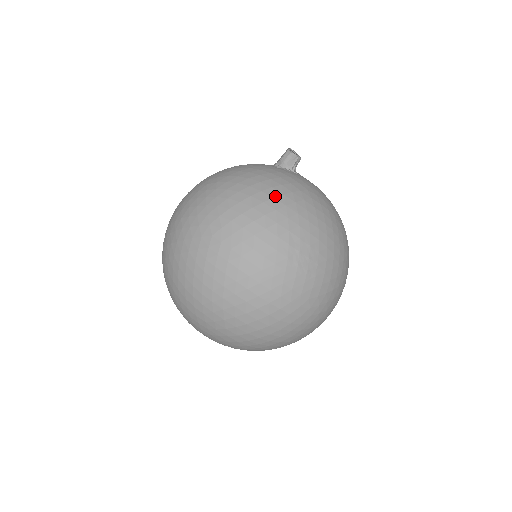
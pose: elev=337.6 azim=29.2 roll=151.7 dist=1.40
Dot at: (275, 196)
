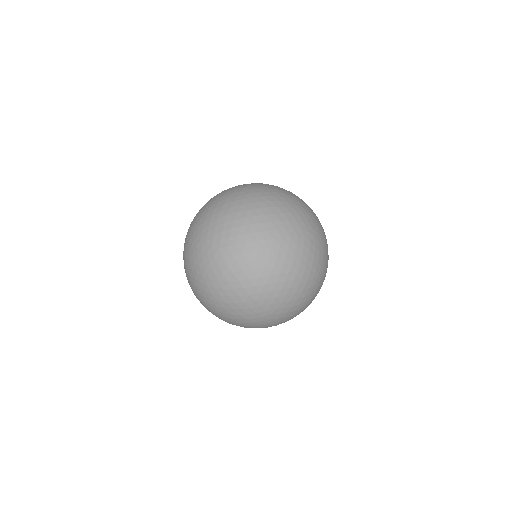
Dot at: occluded
